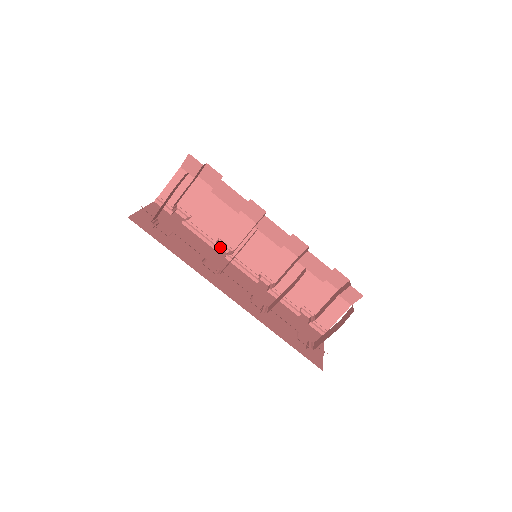
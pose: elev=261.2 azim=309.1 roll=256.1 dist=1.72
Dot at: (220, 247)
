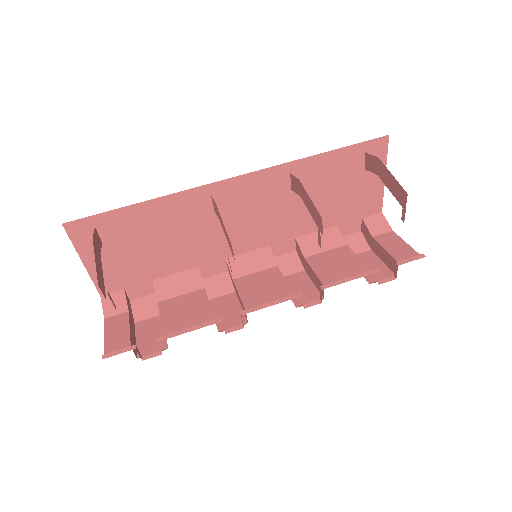
Dot at: occluded
